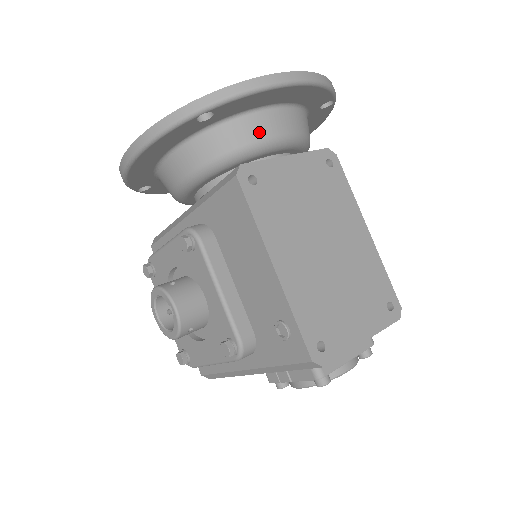
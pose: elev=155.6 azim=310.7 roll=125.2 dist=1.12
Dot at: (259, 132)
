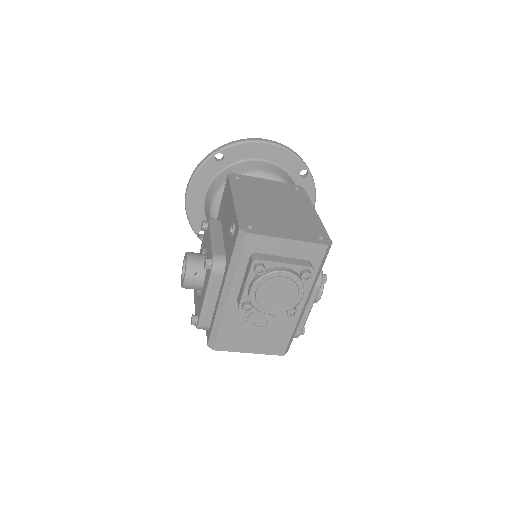
Dot at: (249, 168)
